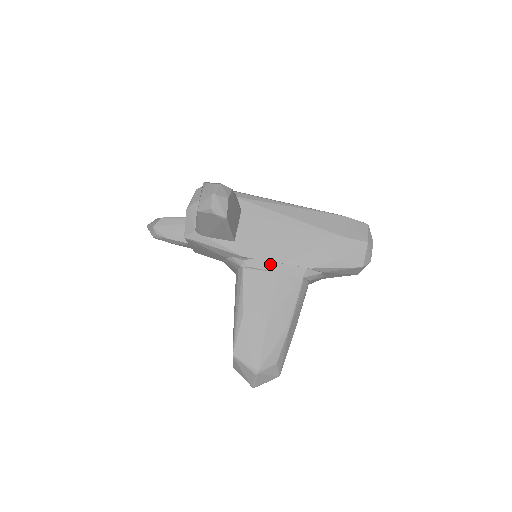
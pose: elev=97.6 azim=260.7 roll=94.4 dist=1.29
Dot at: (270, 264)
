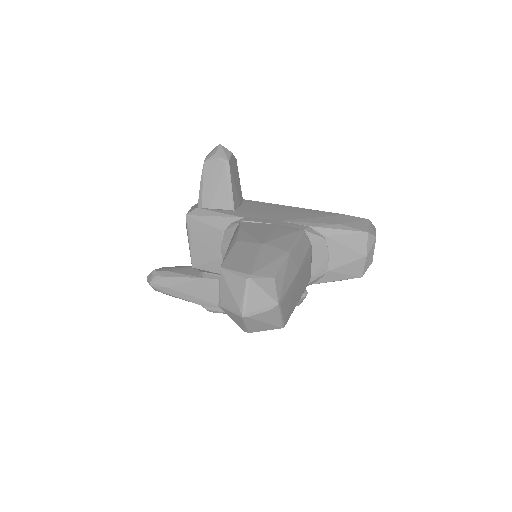
Dot at: (269, 221)
